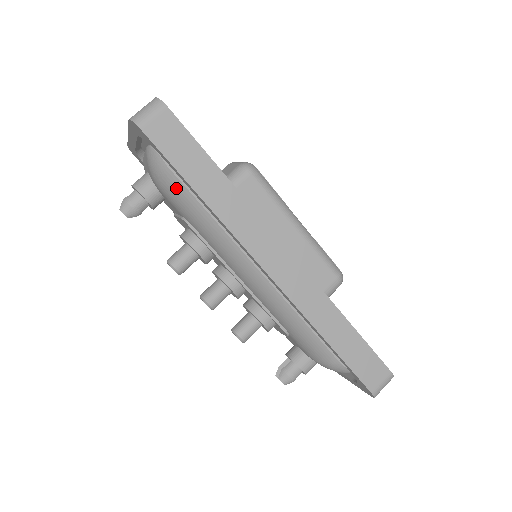
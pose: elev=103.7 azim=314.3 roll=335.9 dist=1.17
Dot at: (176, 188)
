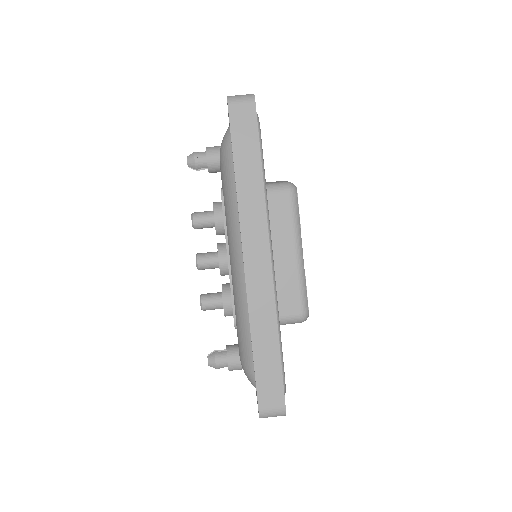
Dot at: (228, 162)
